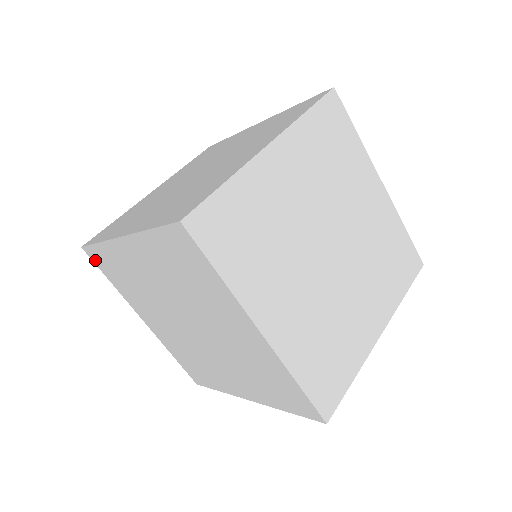
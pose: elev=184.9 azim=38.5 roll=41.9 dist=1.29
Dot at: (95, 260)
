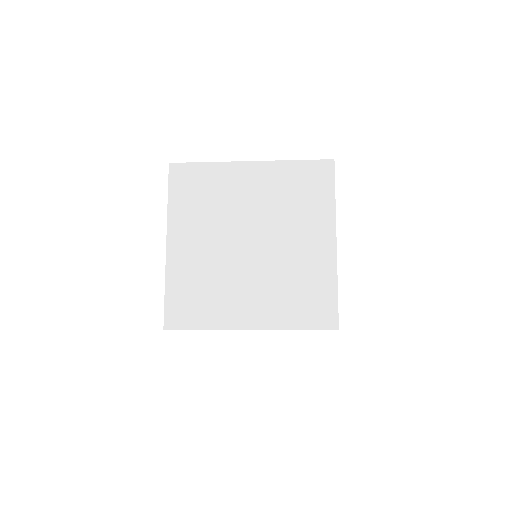
Dot at: occluded
